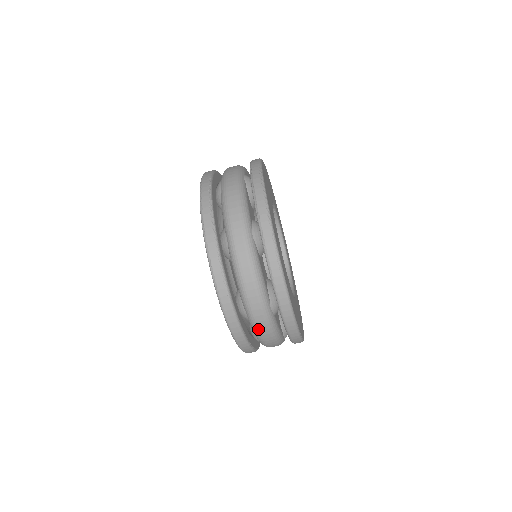
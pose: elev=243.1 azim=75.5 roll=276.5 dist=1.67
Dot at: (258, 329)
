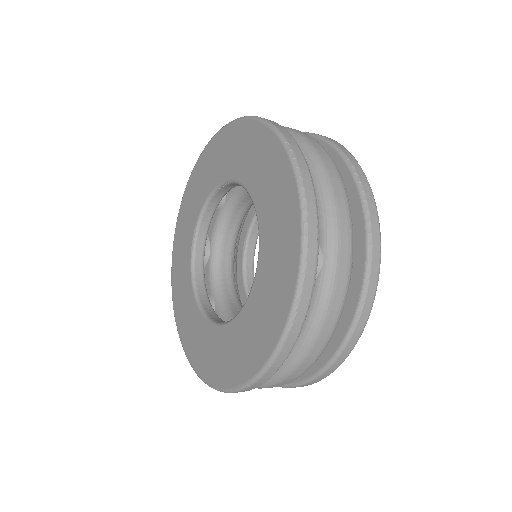
Dot at: (281, 380)
